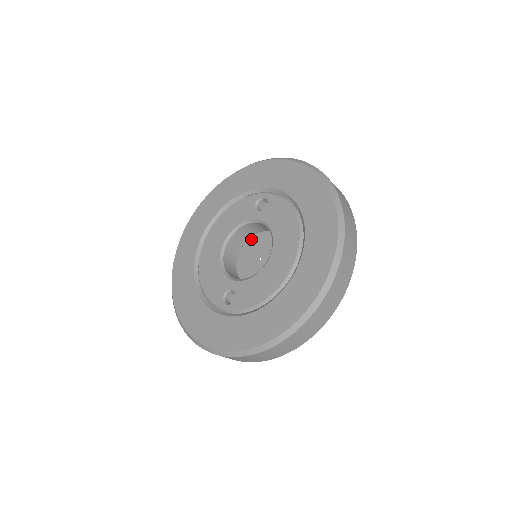
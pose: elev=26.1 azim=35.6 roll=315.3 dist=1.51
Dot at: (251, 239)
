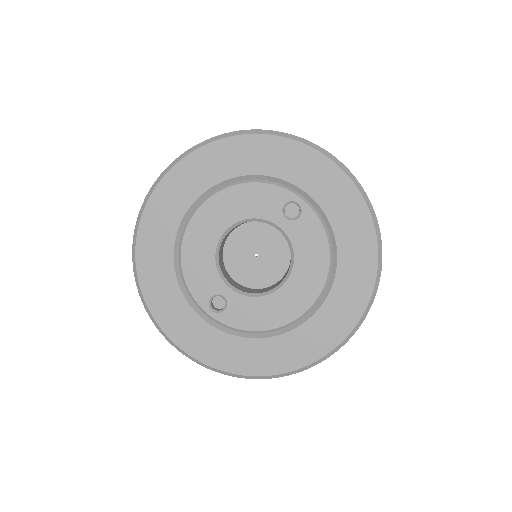
Dot at: (252, 222)
